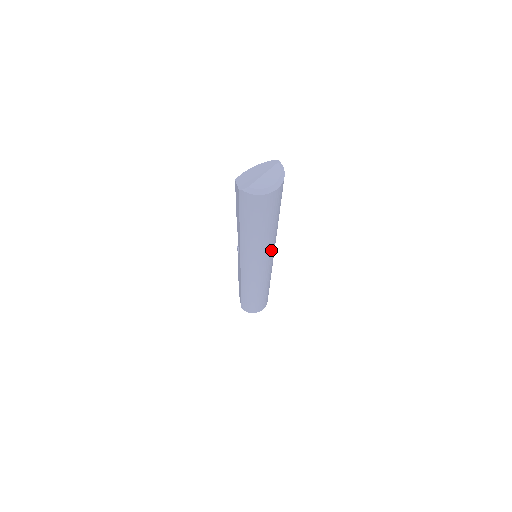
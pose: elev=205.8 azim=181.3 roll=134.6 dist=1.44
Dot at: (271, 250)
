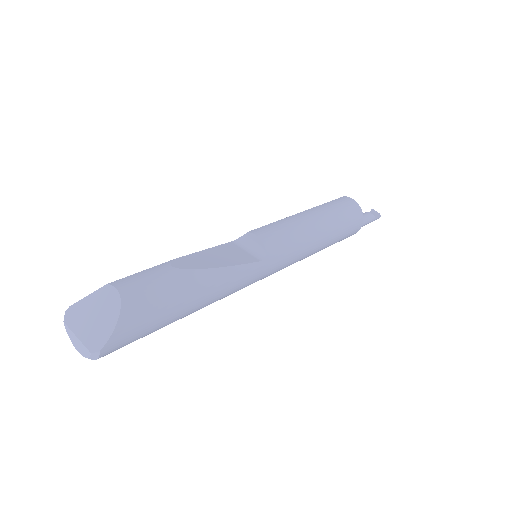
Dot at: occluded
